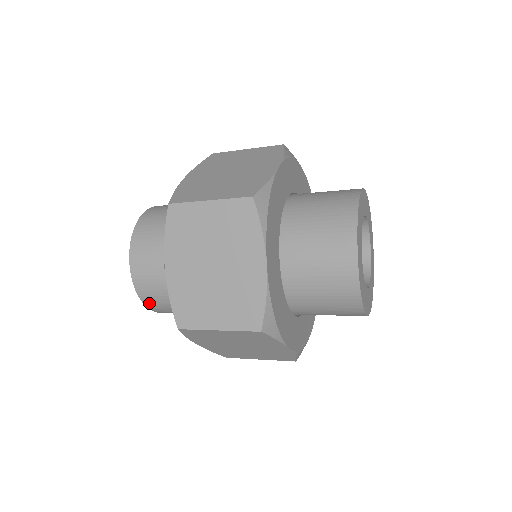
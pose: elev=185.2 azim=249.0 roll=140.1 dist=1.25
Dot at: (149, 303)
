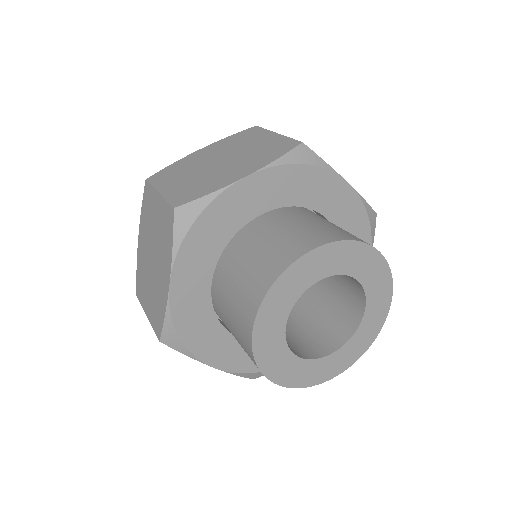
Dot at: occluded
